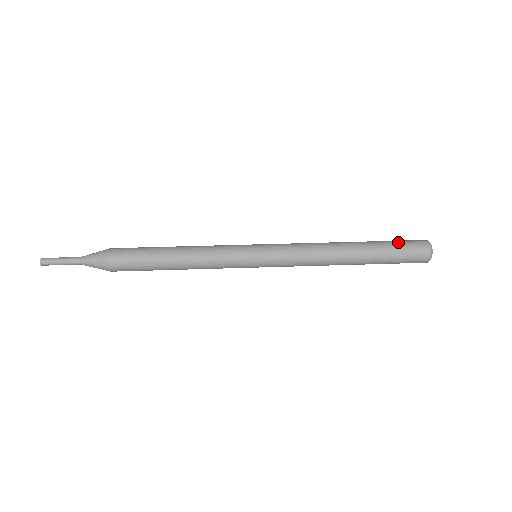
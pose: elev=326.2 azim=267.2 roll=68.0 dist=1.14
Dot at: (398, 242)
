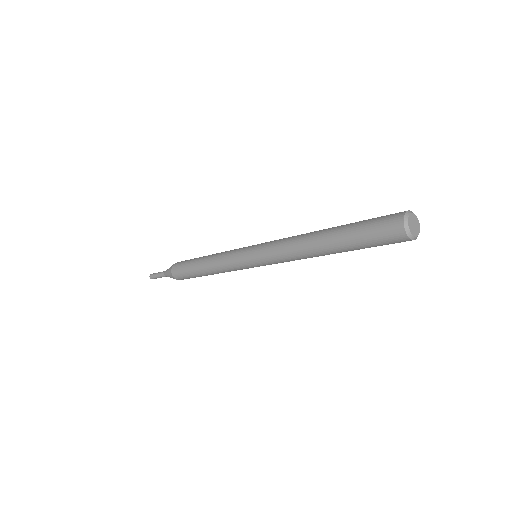
Dot at: (372, 218)
